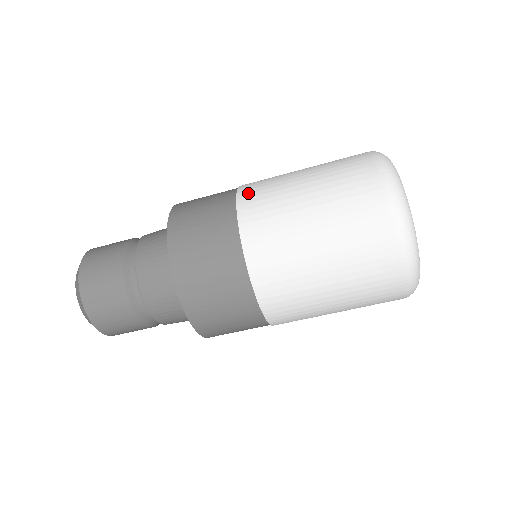
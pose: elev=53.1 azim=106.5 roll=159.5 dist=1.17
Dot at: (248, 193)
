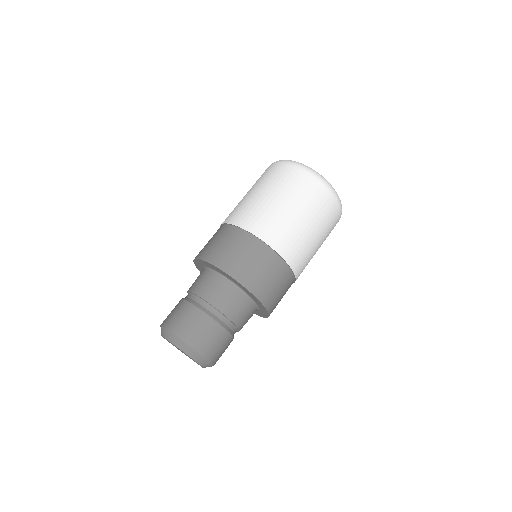
Dot at: occluded
